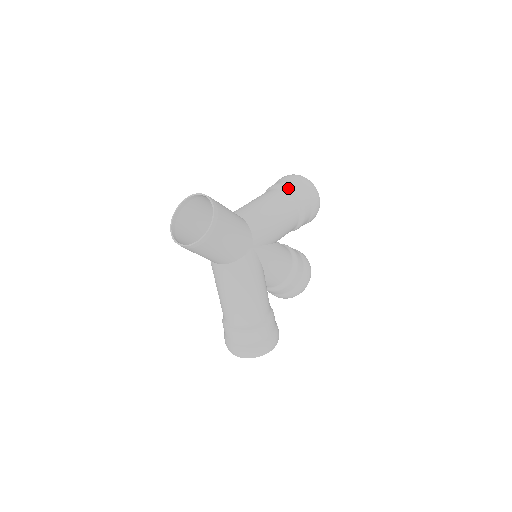
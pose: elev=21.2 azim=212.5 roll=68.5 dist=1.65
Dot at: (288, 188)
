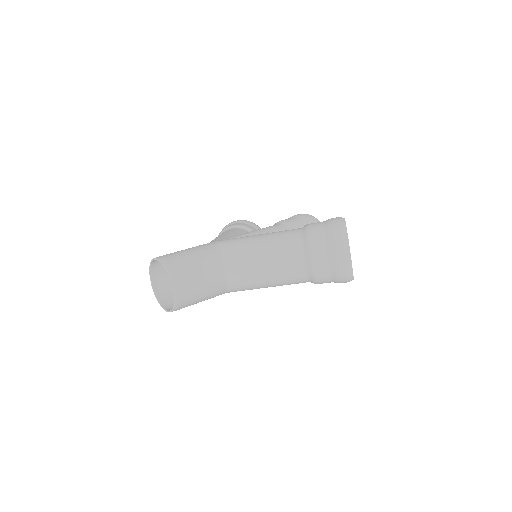
Dot at: (313, 273)
